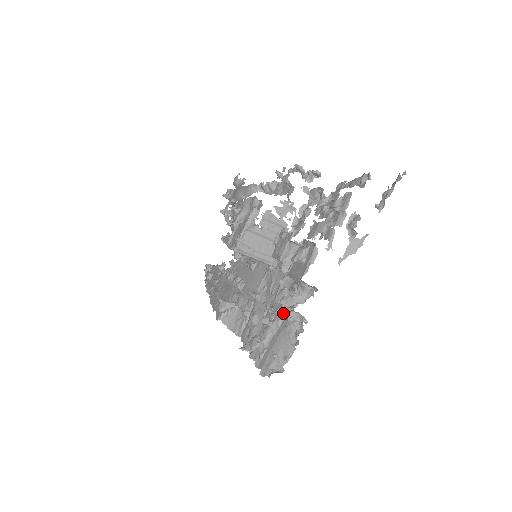
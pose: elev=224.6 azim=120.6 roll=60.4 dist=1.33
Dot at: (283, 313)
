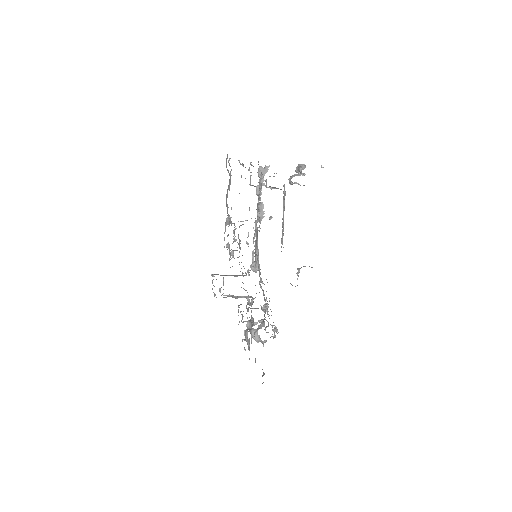
Dot at: occluded
